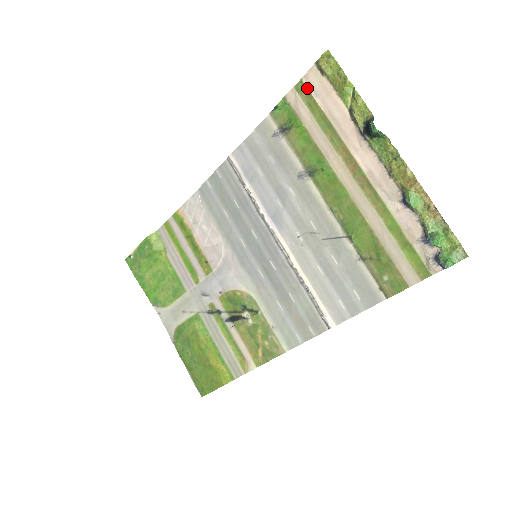
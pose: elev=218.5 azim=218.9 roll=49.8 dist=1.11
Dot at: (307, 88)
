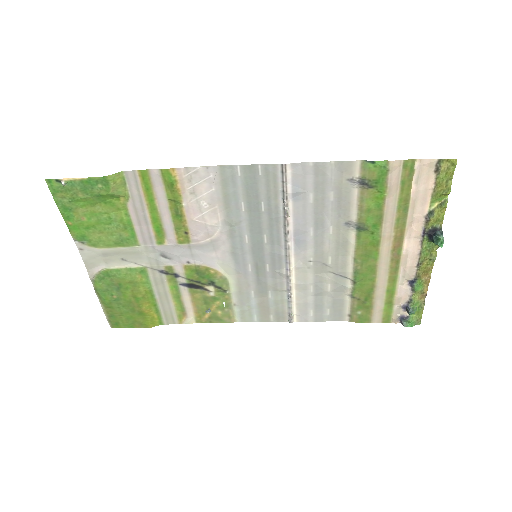
Dot at: (414, 171)
